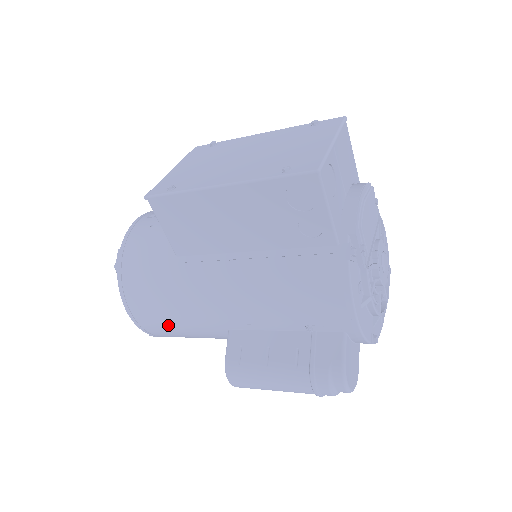
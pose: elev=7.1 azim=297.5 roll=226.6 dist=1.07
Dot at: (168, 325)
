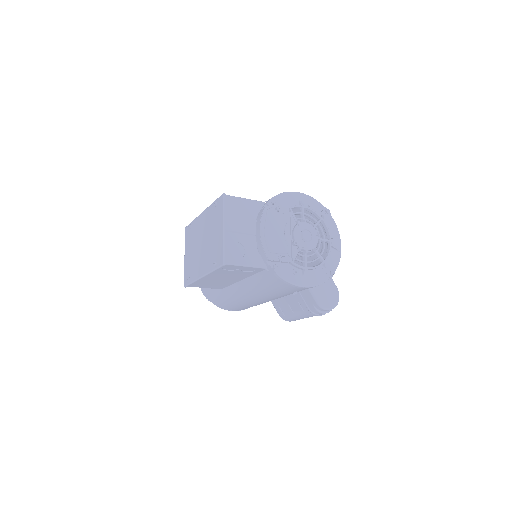
Dot at: (249, 307)
